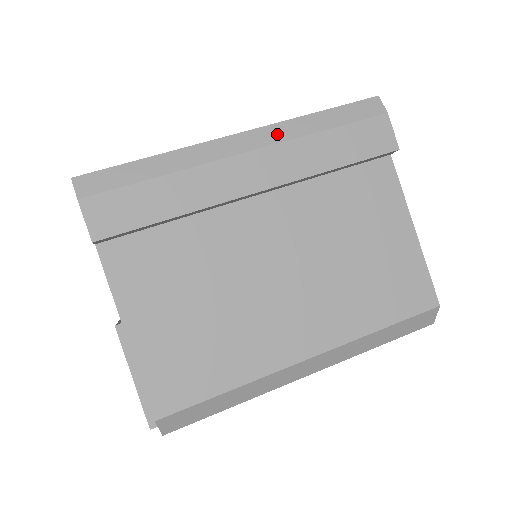
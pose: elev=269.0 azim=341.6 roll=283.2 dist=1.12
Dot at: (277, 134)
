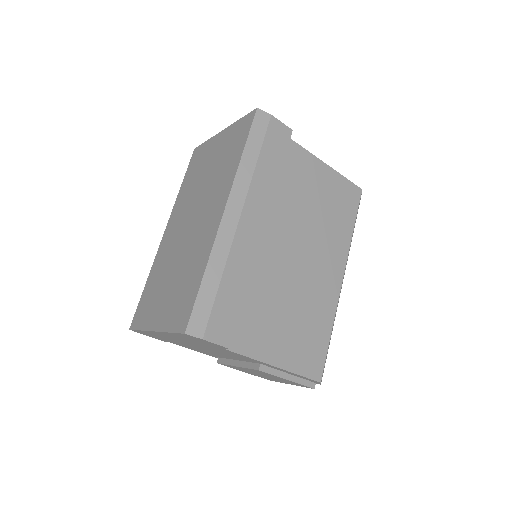
Dot at: (241, 189)
